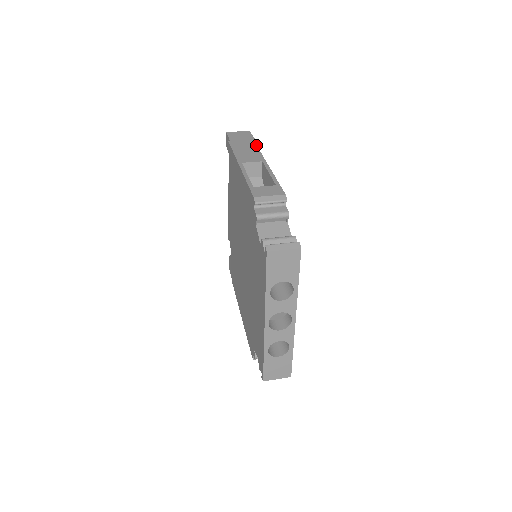
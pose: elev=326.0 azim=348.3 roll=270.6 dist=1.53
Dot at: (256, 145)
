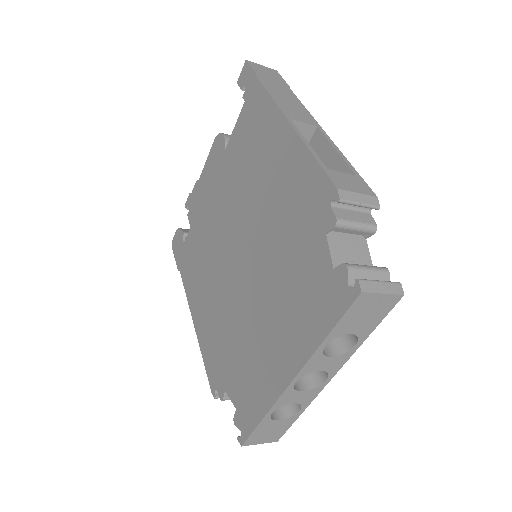
Dot at: (296, 96)
